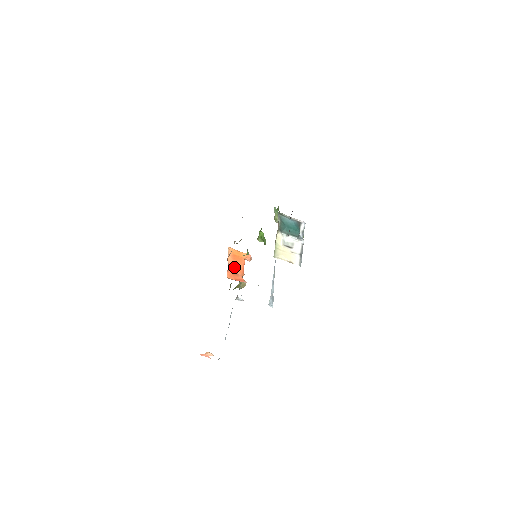
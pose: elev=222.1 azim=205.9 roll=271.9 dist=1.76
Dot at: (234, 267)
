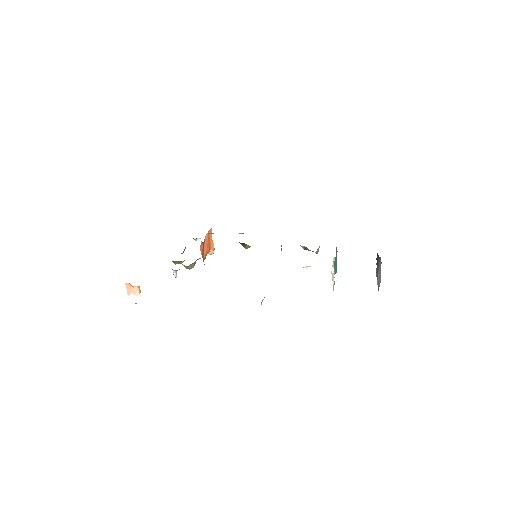
Dot at: (205, 246)
